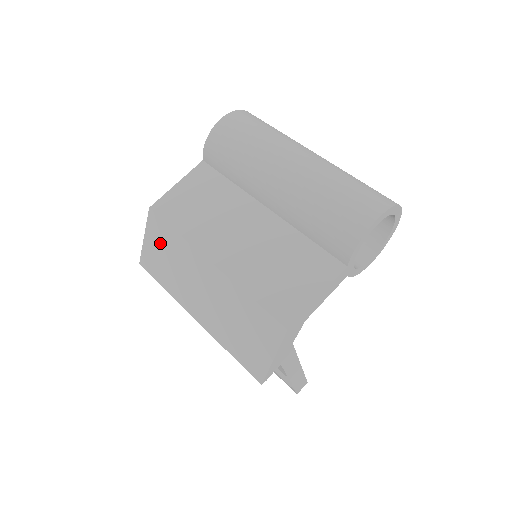
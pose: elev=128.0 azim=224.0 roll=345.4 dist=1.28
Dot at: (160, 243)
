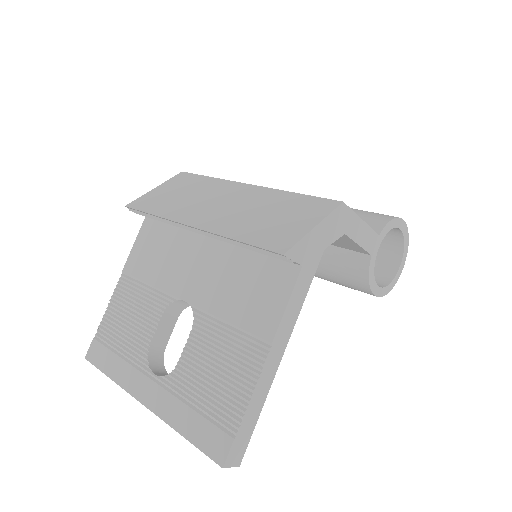
Dot at: (178, 187)
